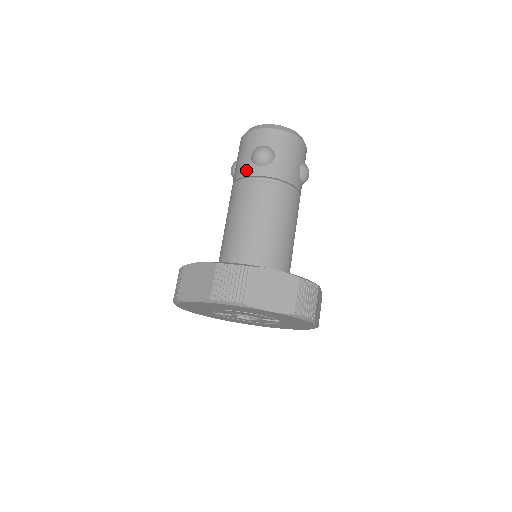
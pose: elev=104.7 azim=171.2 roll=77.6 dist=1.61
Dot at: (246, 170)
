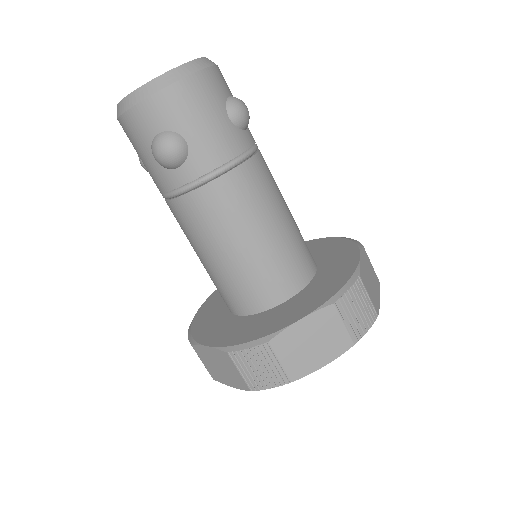
Dot at: (164, 182)
